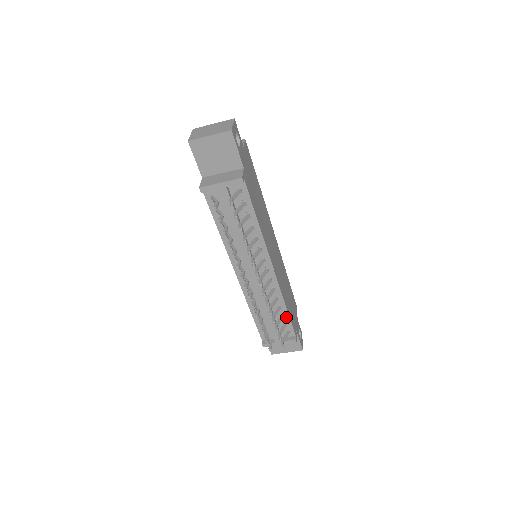
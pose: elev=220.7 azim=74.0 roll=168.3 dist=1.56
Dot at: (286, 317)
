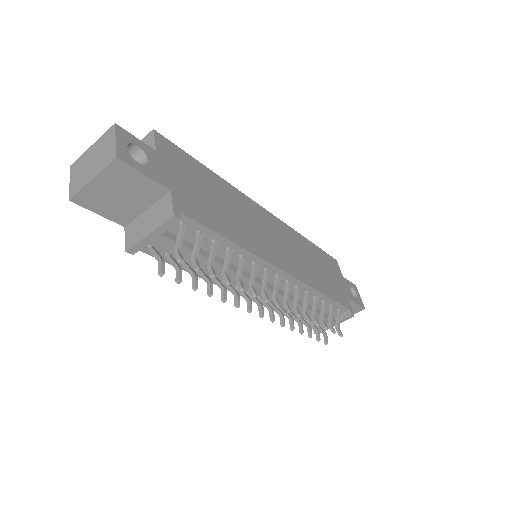
Dot at: (329, 301)
